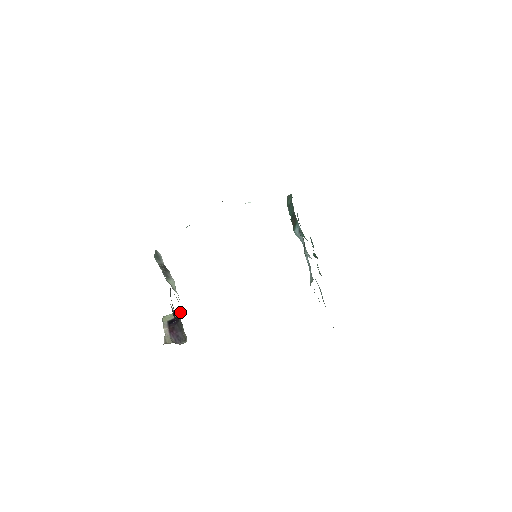
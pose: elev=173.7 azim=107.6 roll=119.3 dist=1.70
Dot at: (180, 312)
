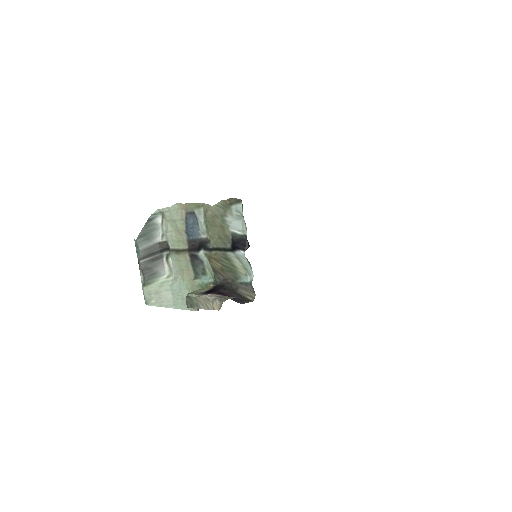
Dot at: occluded
